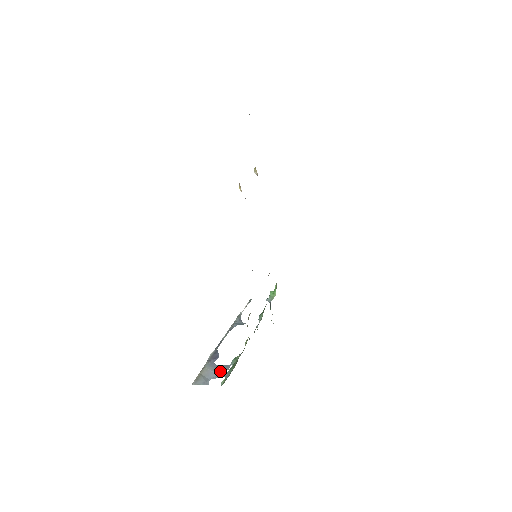
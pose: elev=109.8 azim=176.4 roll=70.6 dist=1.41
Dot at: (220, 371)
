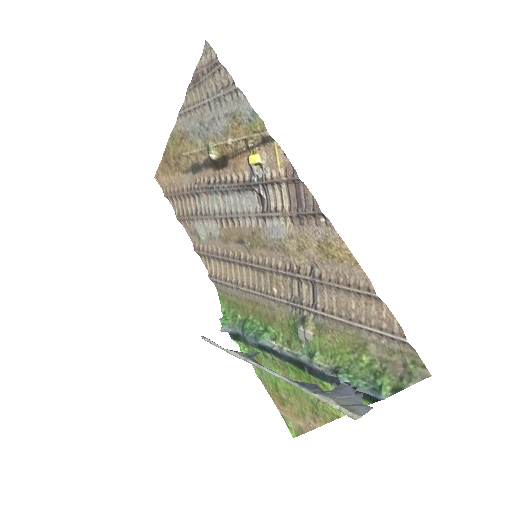
Dot at: (349, 392)
